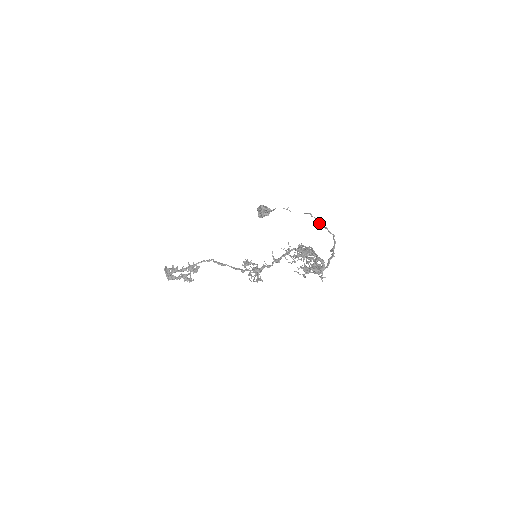
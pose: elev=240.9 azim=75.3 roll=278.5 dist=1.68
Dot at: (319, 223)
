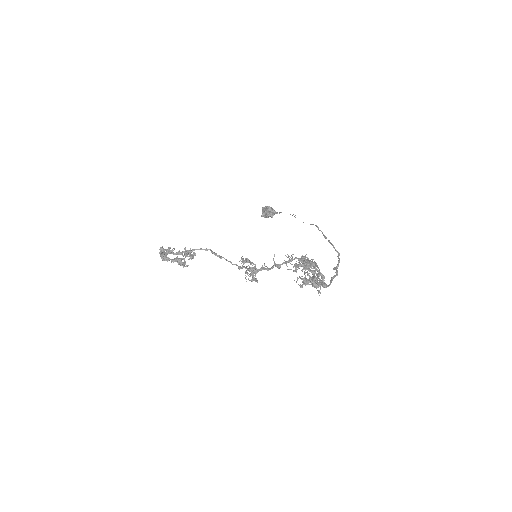
Dot at: (325, 238)
